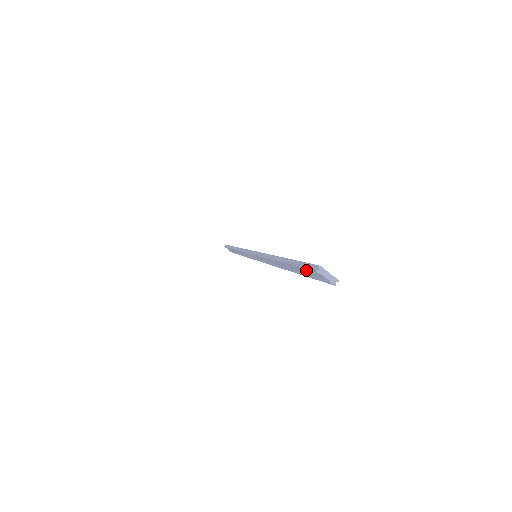
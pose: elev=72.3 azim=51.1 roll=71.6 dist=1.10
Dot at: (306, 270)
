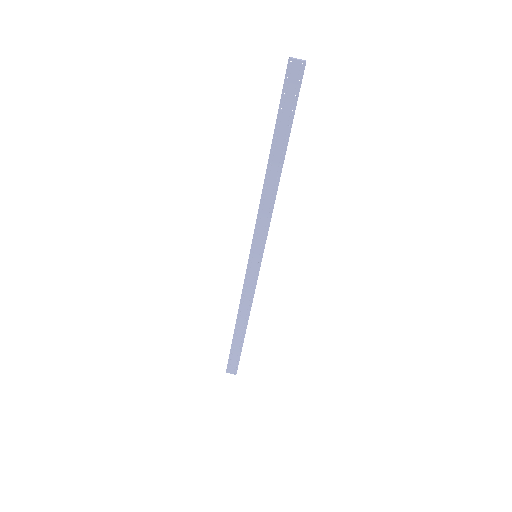
Dot at: (286, 91)
